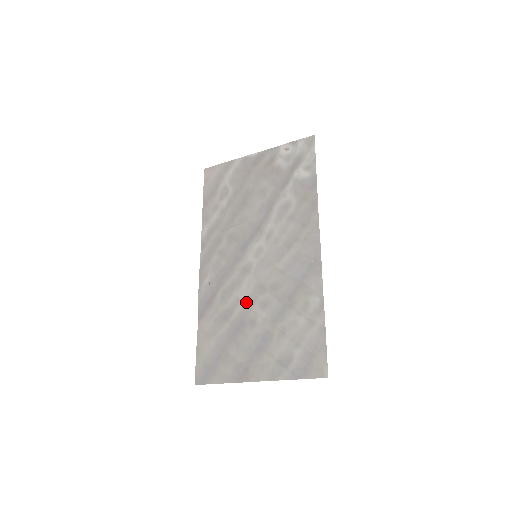
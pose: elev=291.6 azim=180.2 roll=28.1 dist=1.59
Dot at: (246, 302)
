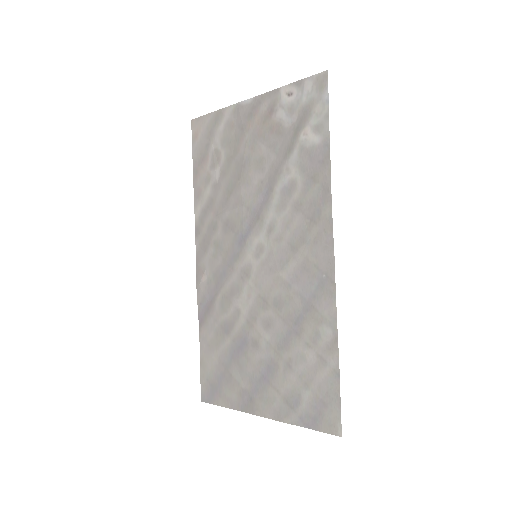
Dot at: (247, 316)
